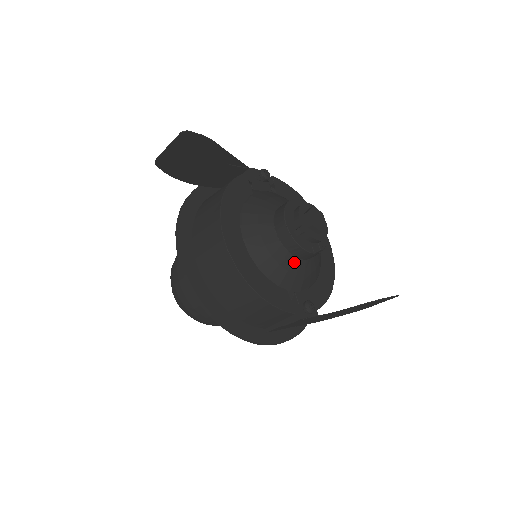
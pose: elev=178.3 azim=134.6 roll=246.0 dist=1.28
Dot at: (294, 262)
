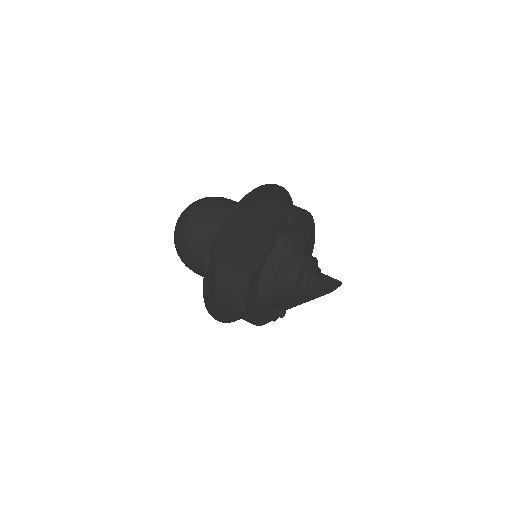
Dot at: (286, 299)
